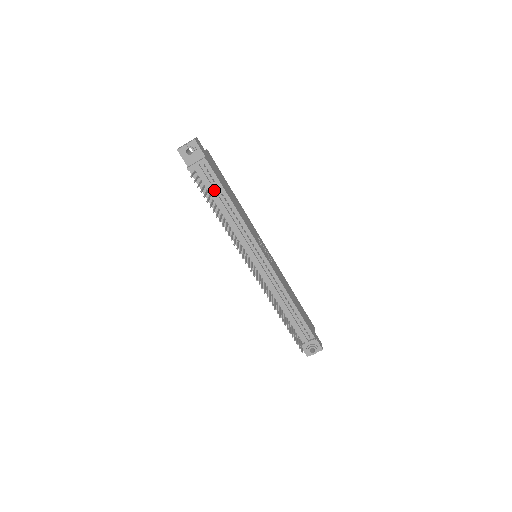
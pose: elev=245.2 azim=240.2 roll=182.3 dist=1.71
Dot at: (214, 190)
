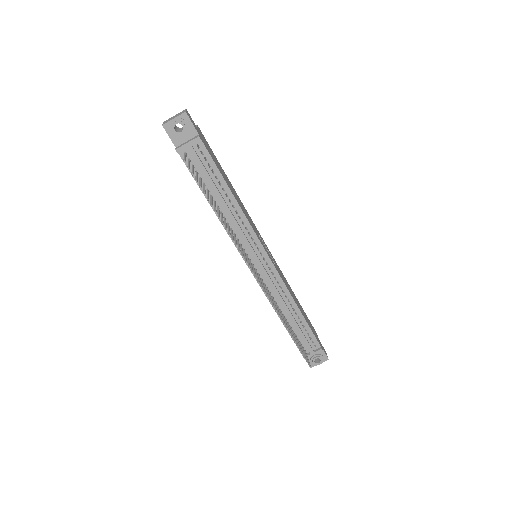
Dot at: (210, 177)
